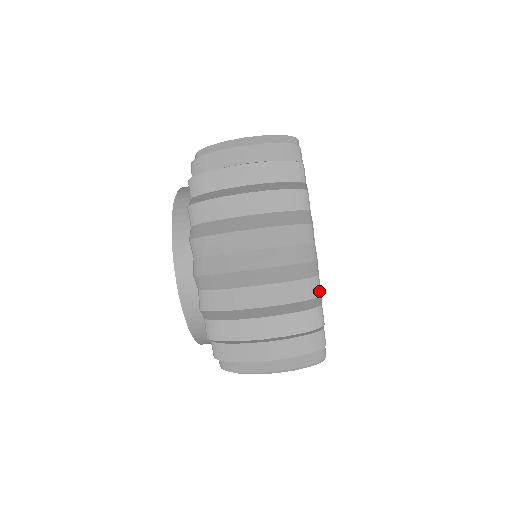
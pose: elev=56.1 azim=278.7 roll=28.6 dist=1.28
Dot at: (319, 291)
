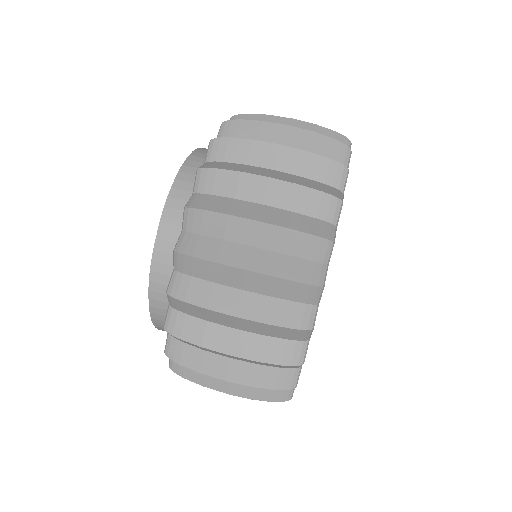
Dot at: (333, 237)
